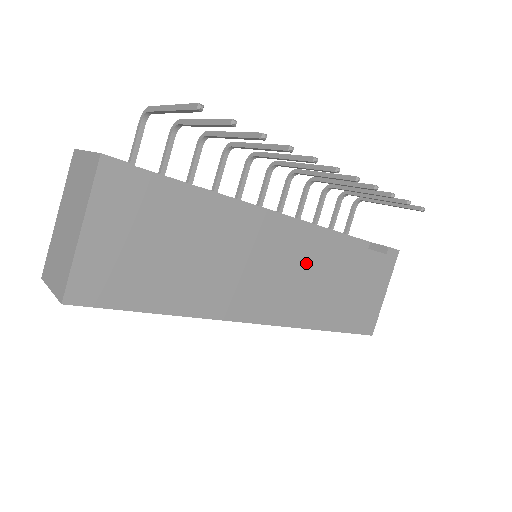
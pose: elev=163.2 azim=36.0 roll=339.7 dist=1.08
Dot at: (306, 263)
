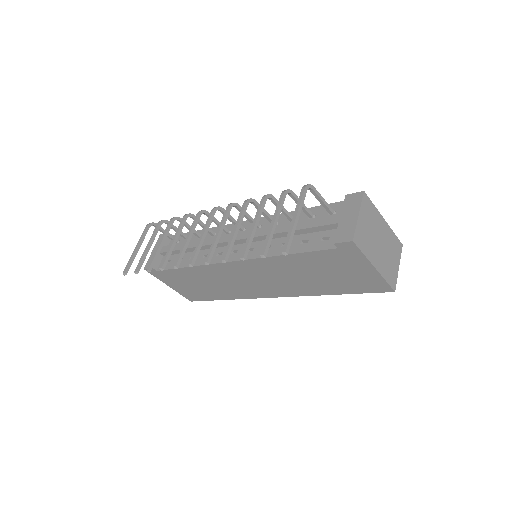
Dot at: (267, 272)
